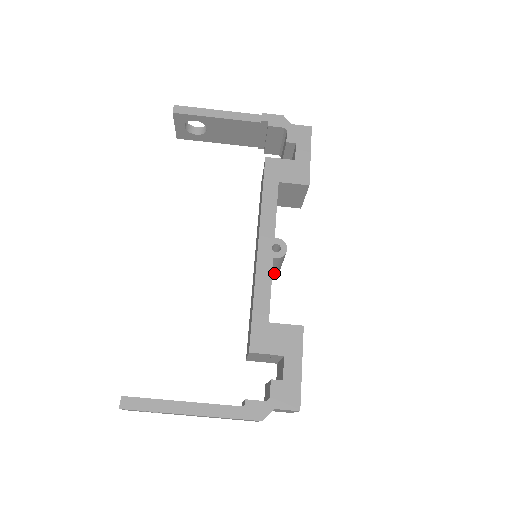
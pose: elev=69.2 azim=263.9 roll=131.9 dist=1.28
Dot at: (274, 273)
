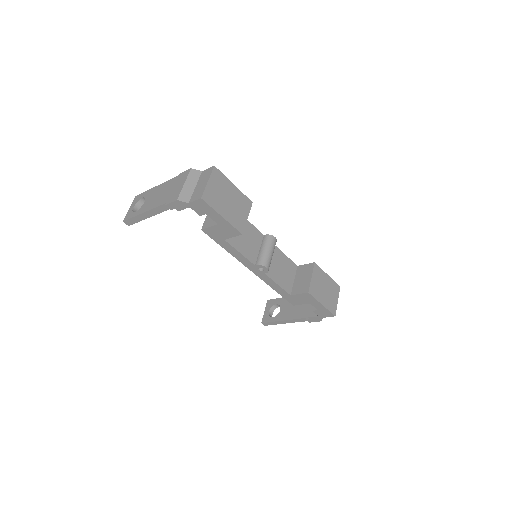
Dot at: occluded
